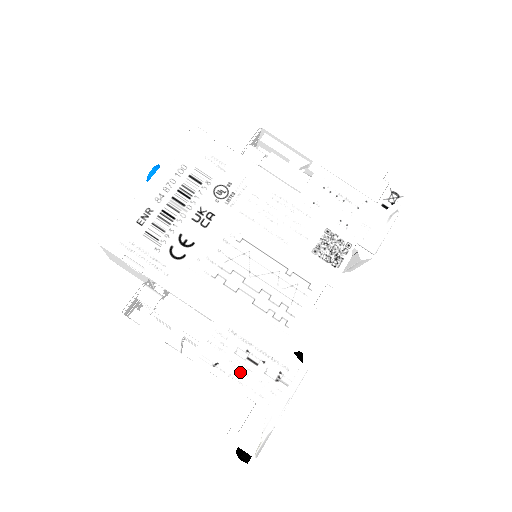
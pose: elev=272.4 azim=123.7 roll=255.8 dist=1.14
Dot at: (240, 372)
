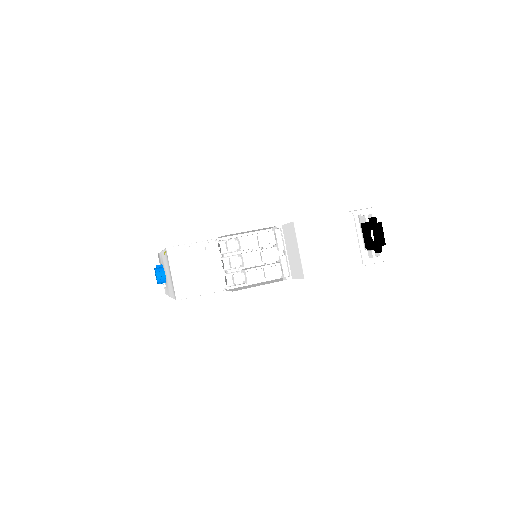
Dot at: occluded
